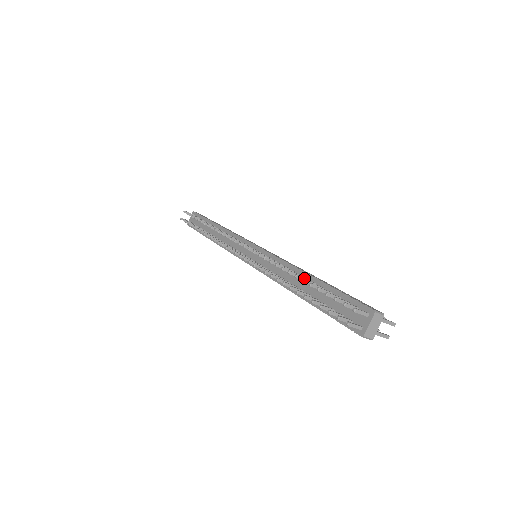
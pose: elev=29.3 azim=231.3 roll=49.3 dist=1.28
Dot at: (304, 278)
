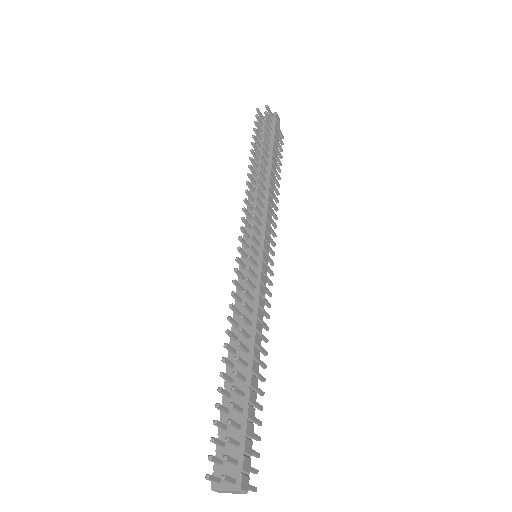
Dot at: (243, 363)
